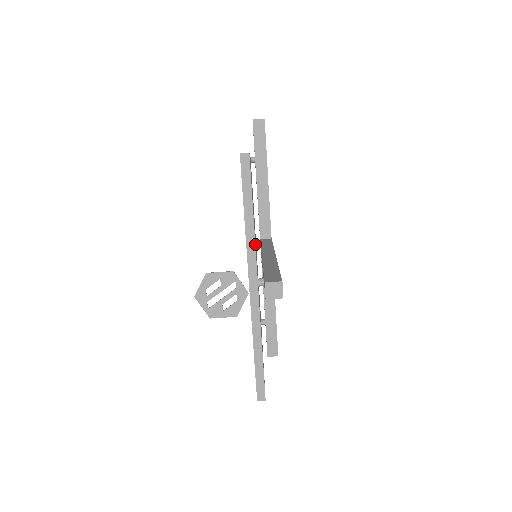
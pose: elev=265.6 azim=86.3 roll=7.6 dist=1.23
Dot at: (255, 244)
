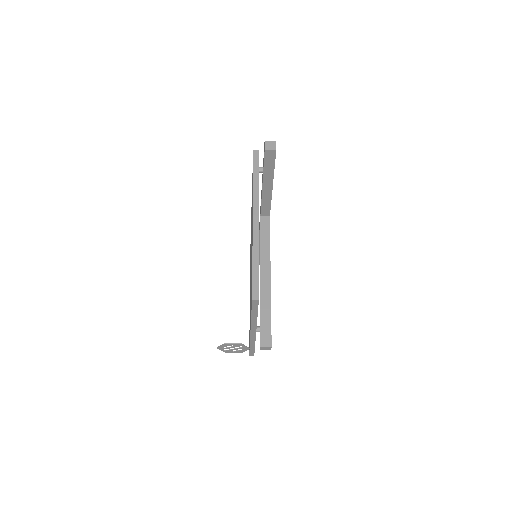
Dot at: occluded
